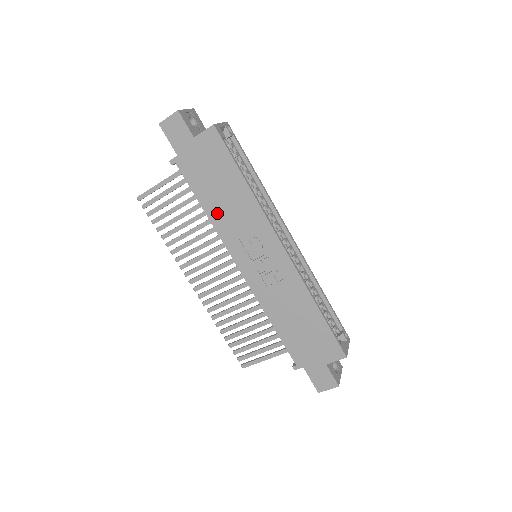
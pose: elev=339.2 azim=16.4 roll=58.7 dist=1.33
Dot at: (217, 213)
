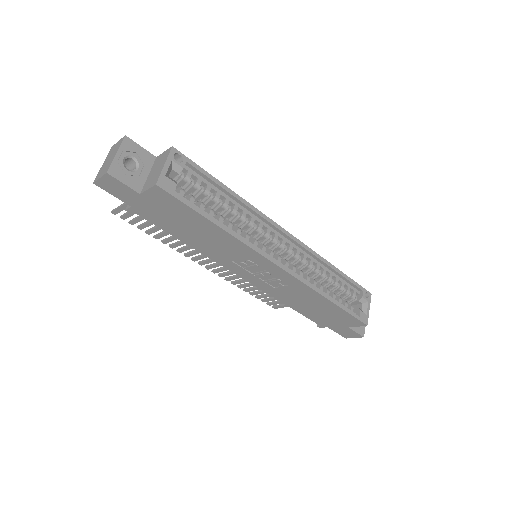
Dot at: (199, 245)
